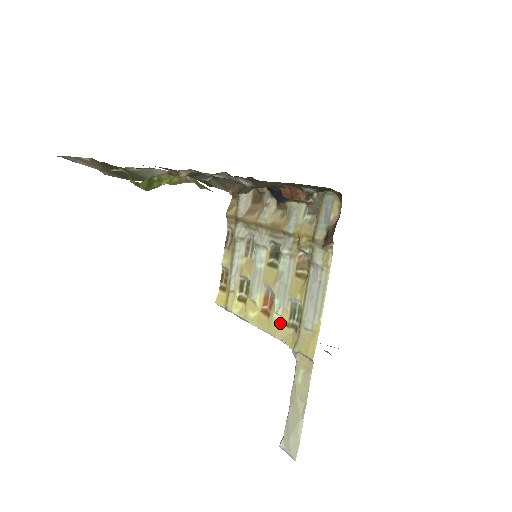
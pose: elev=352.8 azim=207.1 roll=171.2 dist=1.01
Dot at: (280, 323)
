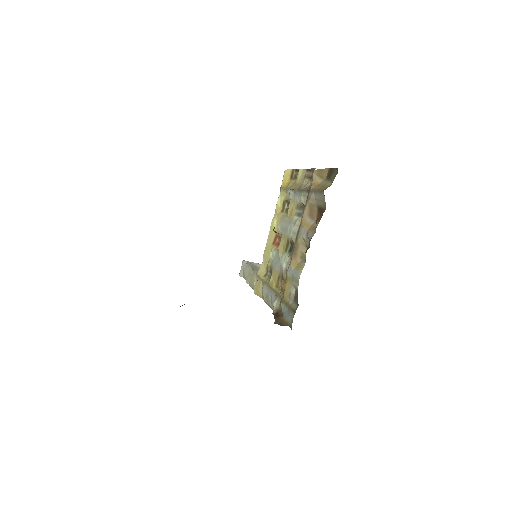
Dot at: (268, 258)
